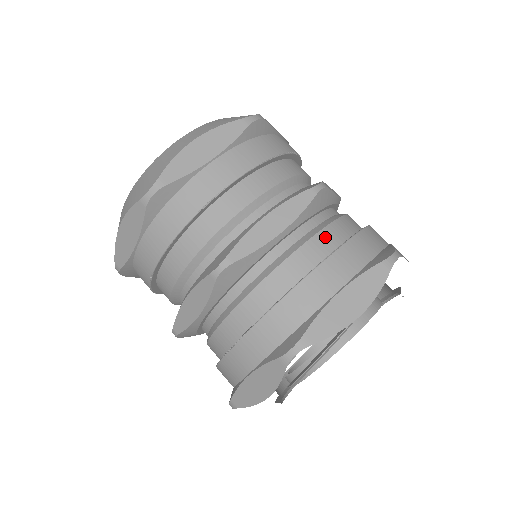
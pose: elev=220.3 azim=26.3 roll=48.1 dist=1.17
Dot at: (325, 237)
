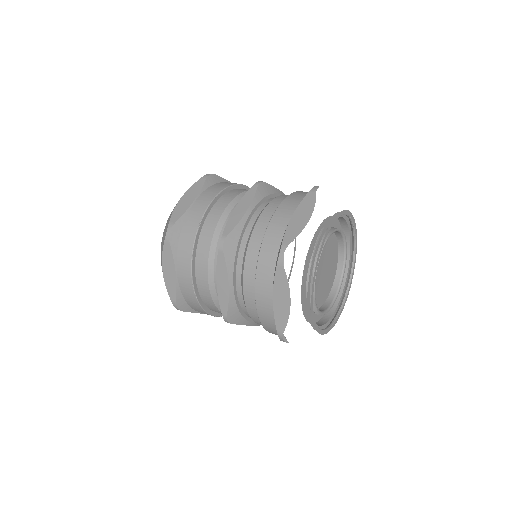
Dot at: (275, 202)
